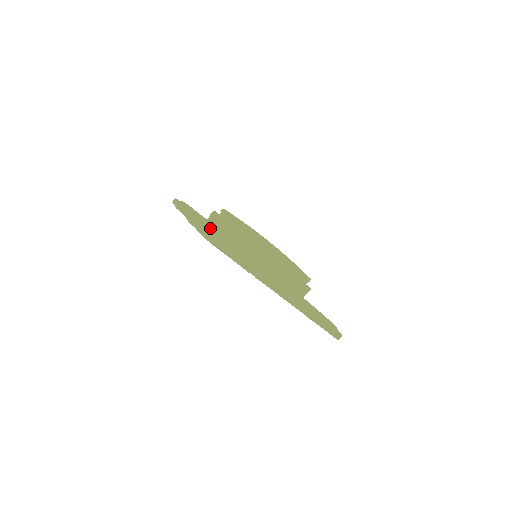
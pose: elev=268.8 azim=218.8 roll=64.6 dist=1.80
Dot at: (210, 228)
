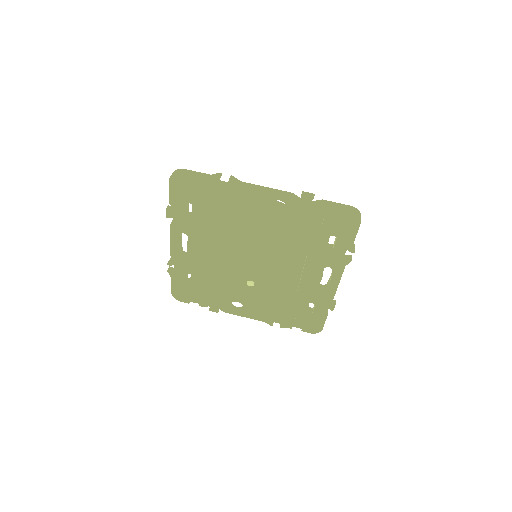
Dot at: occluded
